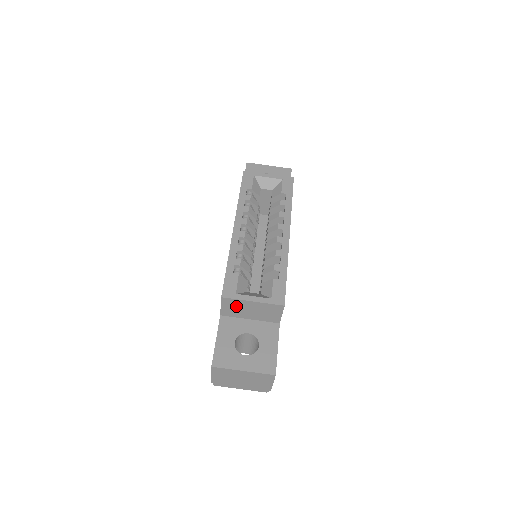
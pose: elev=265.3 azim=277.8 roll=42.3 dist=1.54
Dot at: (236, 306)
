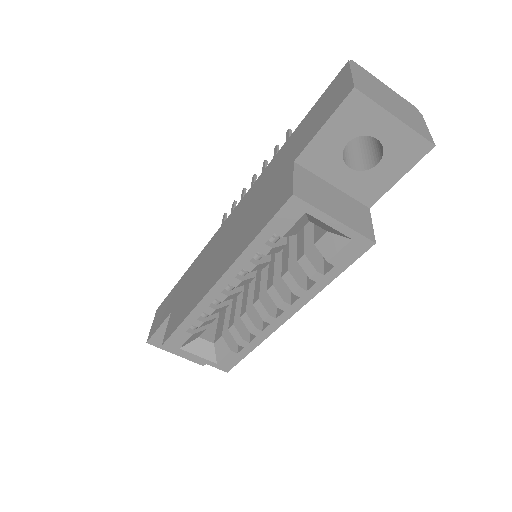
Dot at: occluded
